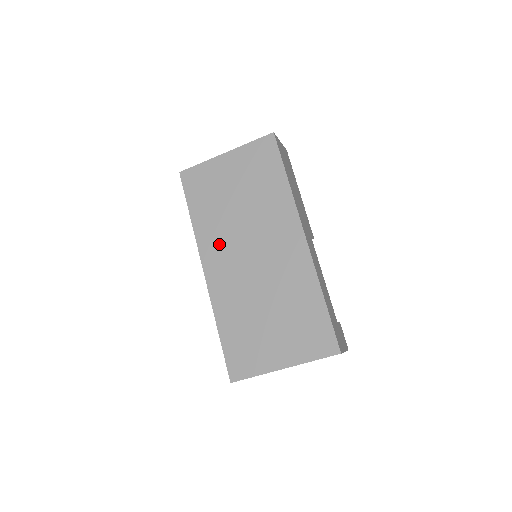
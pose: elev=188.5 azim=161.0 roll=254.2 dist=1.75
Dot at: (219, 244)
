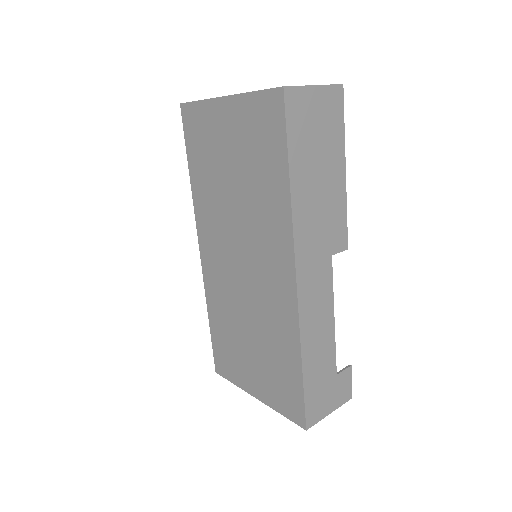
Dot at: (213, 228)
